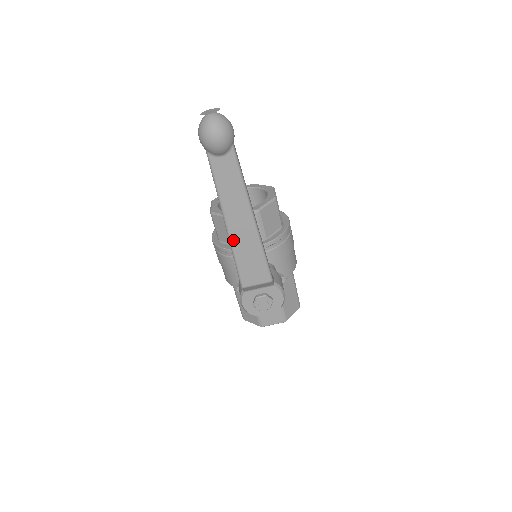
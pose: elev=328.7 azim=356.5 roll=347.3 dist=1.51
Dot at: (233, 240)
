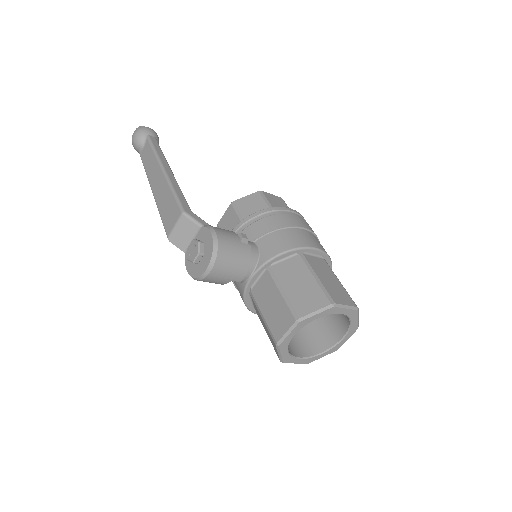
Dot at: (156, 198)
